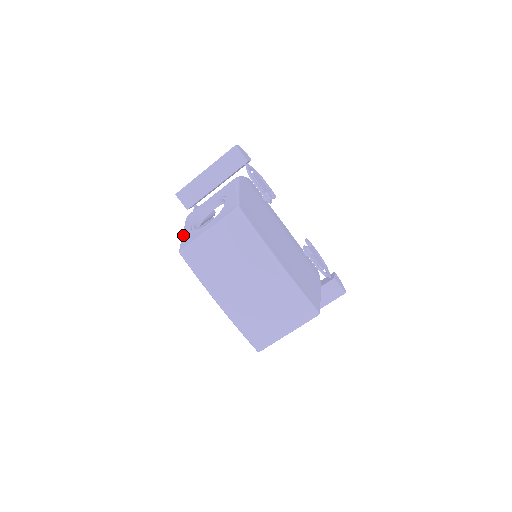
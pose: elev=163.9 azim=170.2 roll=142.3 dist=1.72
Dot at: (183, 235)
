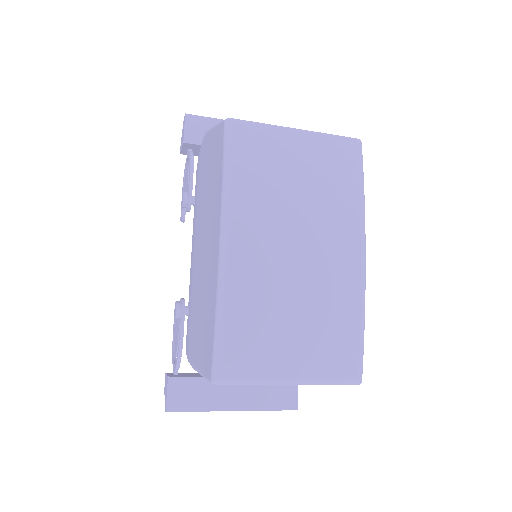
Dot at: occluded
